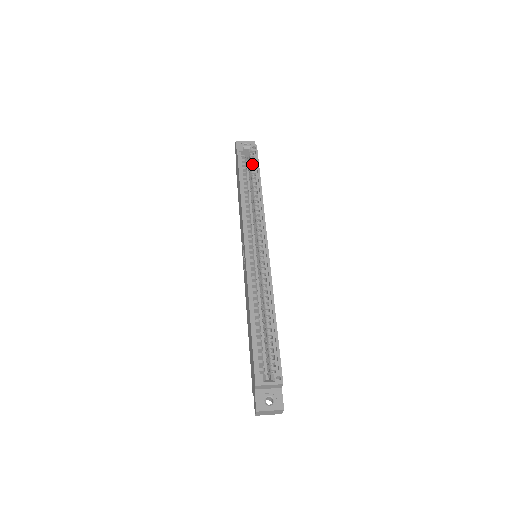
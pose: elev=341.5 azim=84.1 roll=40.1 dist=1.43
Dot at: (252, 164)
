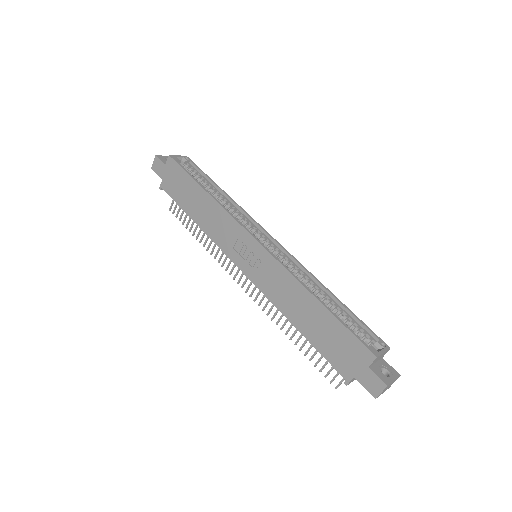
Dot at: (196, 172)
